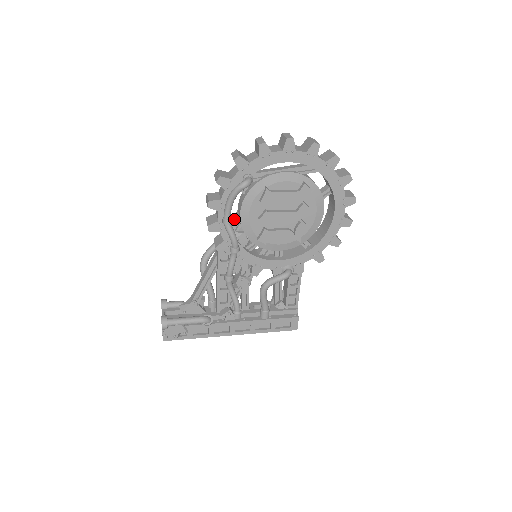
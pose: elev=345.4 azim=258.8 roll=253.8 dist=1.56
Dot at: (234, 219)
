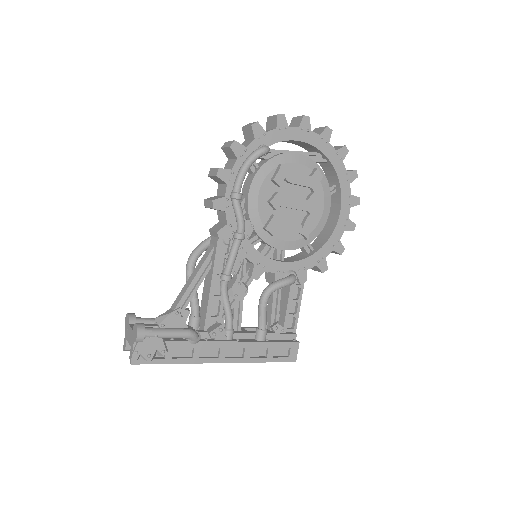
Dot at: occluded
